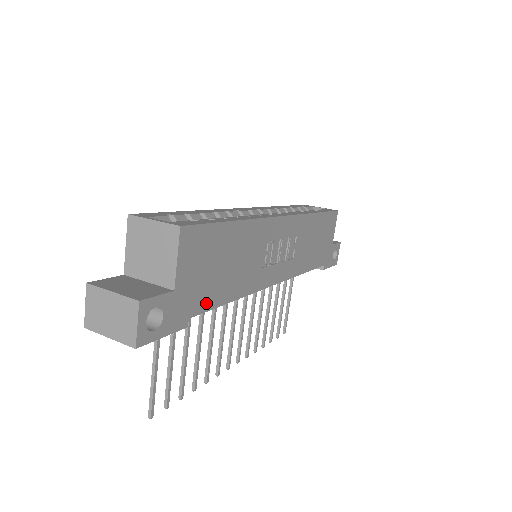
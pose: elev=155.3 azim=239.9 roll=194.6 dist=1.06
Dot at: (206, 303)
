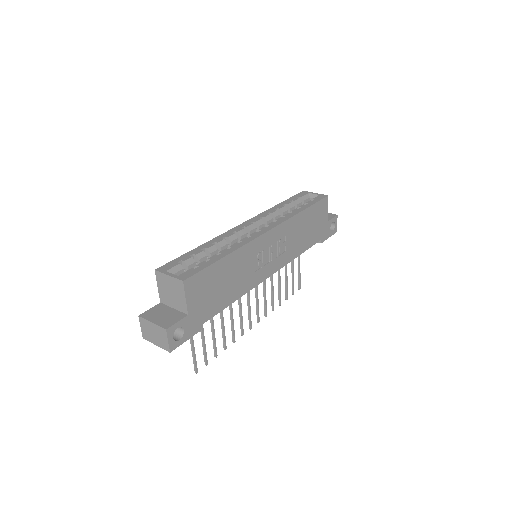
Dot at: (213, 311)
